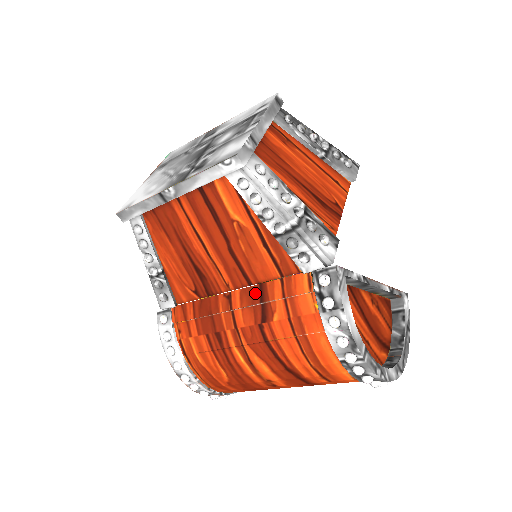
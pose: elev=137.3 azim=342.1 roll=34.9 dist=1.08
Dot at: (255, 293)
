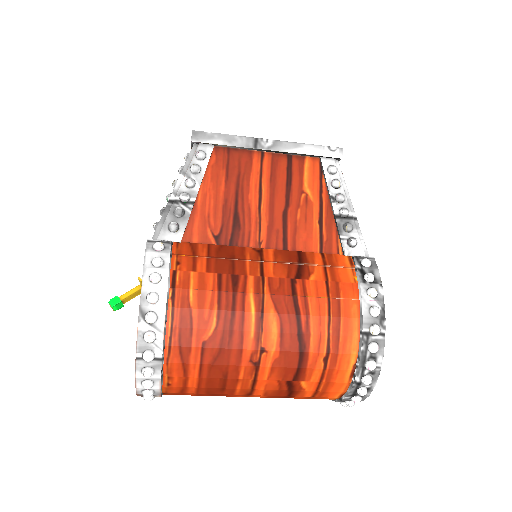
Dot at: (293, 255)
